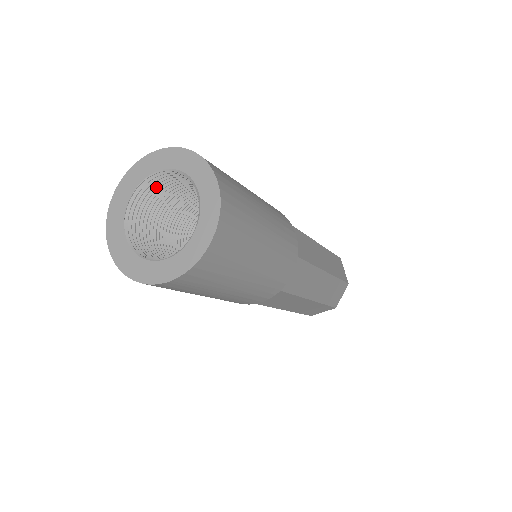
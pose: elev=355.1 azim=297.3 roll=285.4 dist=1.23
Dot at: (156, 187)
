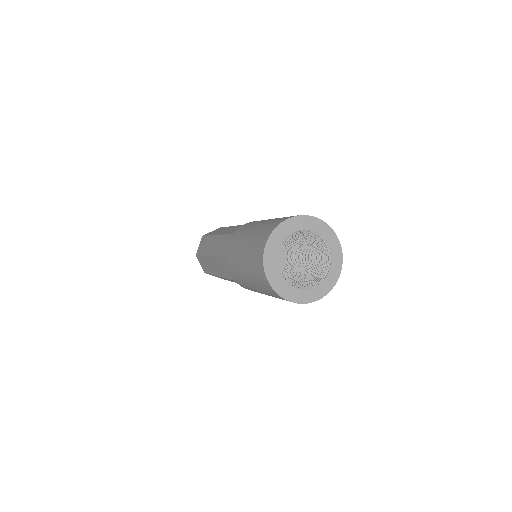
Dot at: occluded
